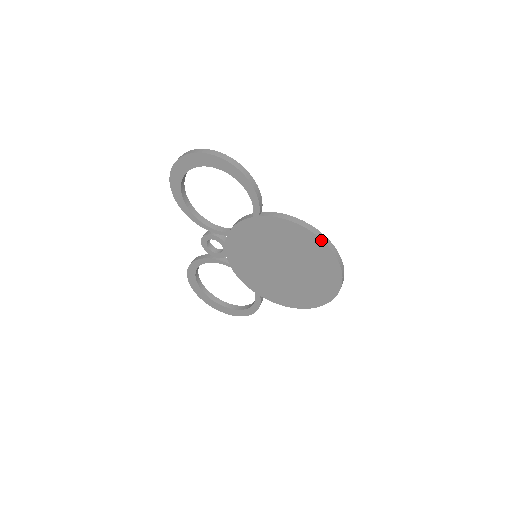
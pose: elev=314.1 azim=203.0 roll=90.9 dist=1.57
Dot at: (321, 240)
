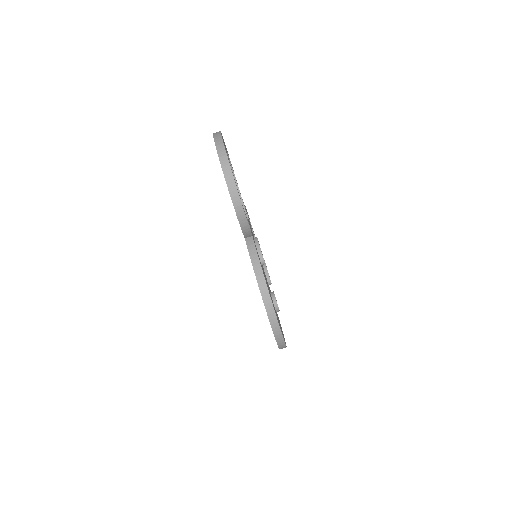
Dot at: (265, 308)
